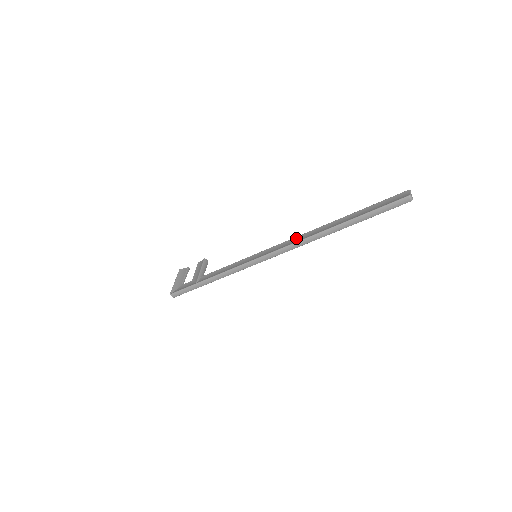
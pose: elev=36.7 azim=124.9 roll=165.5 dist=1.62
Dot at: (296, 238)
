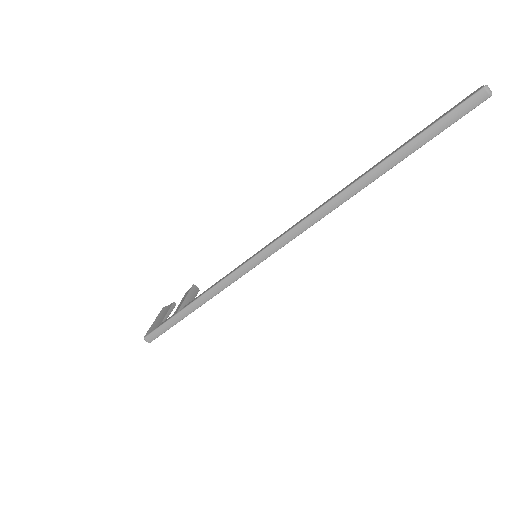
Dot at: (311, 213)
